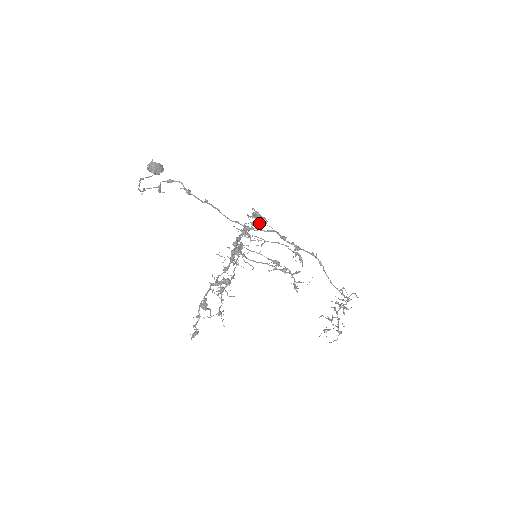
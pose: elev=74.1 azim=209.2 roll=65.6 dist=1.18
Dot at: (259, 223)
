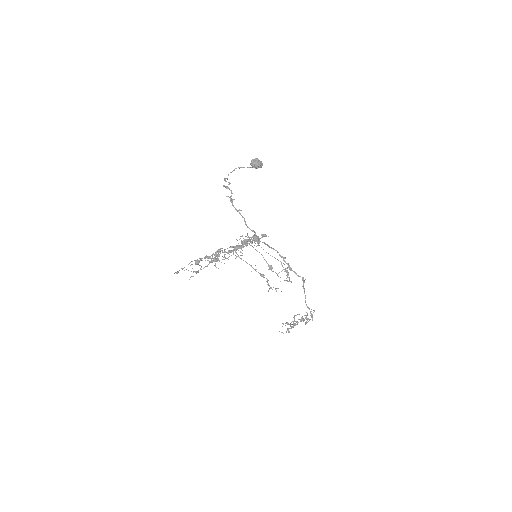
Dot at: occluded
